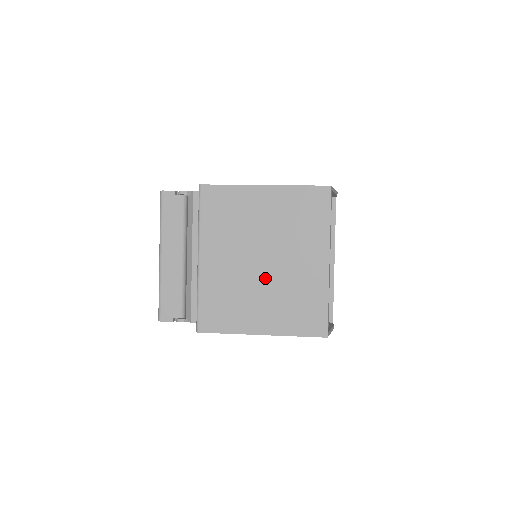
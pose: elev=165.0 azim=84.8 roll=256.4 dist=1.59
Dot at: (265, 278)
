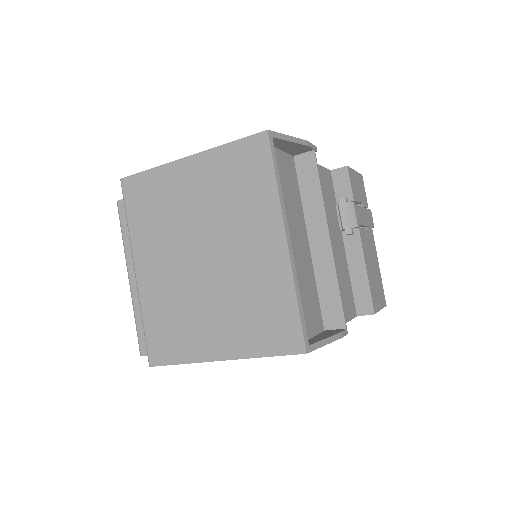
Dot at: (210, 281)
